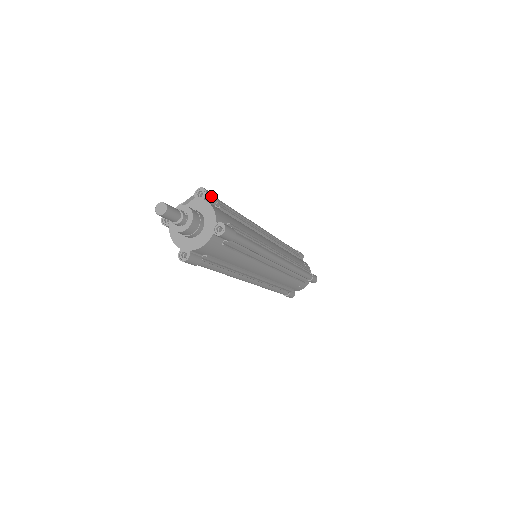
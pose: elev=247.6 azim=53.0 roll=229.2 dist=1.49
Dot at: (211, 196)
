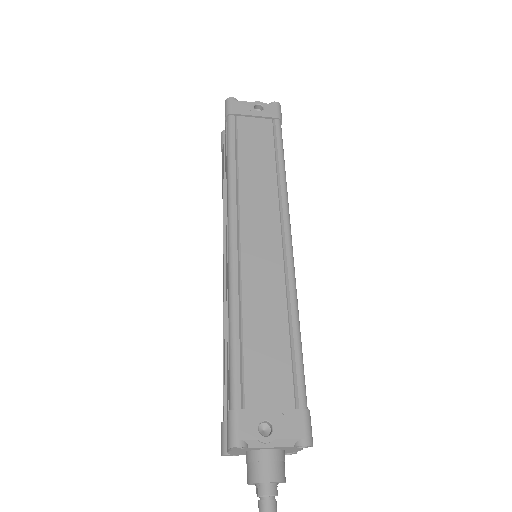
Dot at: occluded
